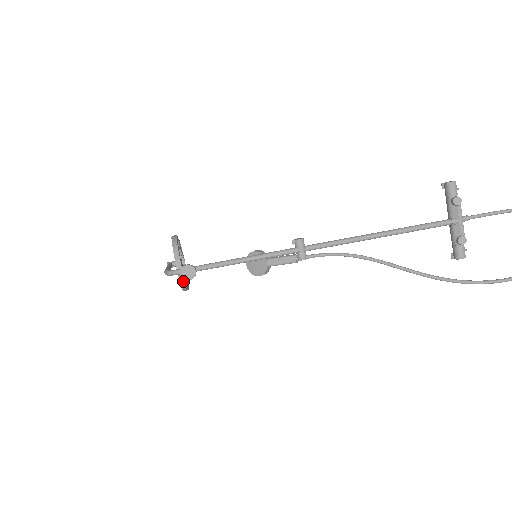
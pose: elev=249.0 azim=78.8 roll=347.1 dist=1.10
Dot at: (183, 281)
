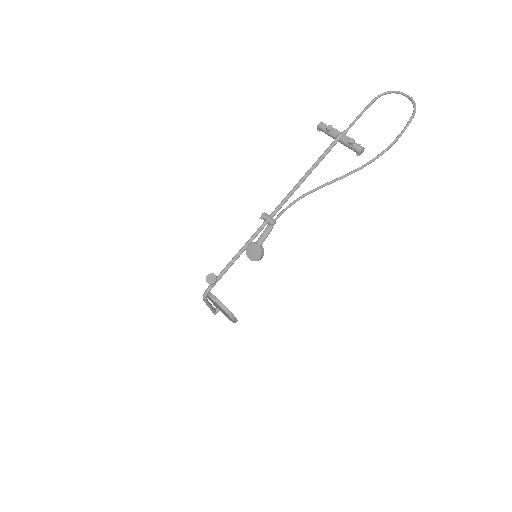
Dot at: (225, 308)
